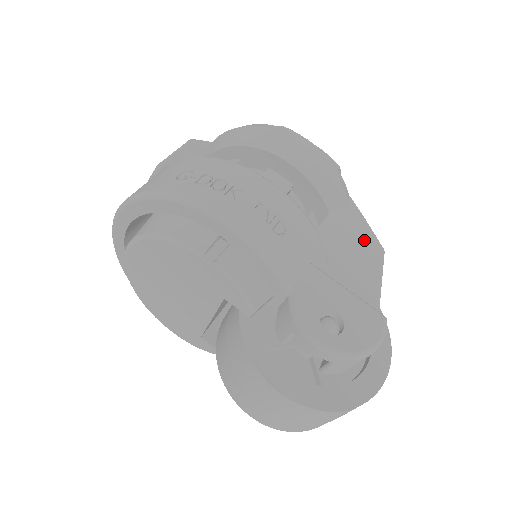
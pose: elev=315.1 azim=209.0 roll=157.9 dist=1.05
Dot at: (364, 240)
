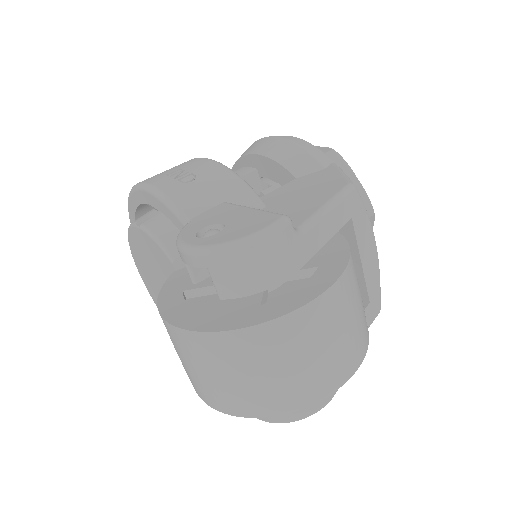
Dot at: (327, 183)
